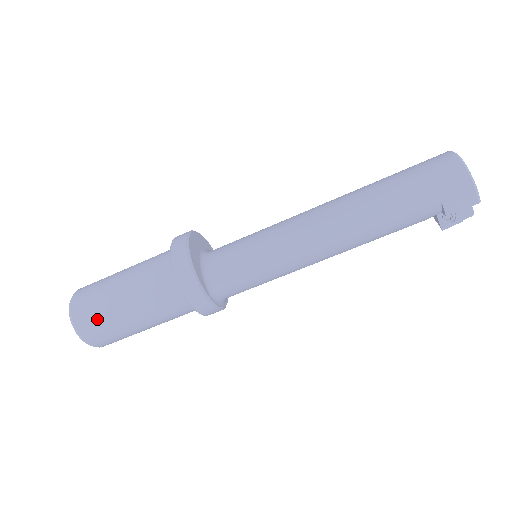
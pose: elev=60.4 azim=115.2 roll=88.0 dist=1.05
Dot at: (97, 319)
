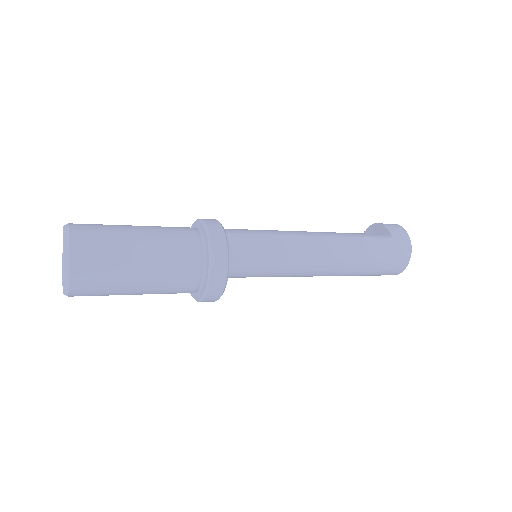
Dot at: occluded
